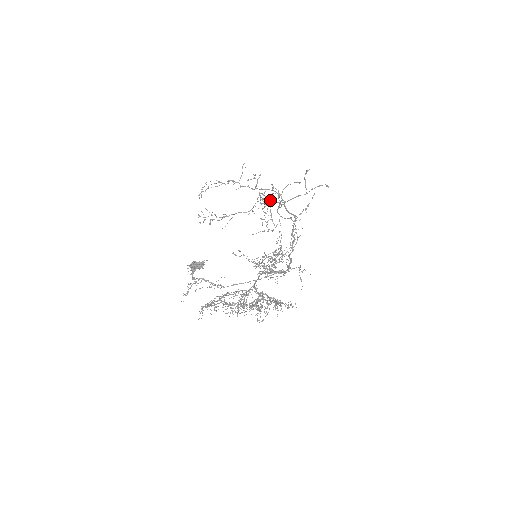
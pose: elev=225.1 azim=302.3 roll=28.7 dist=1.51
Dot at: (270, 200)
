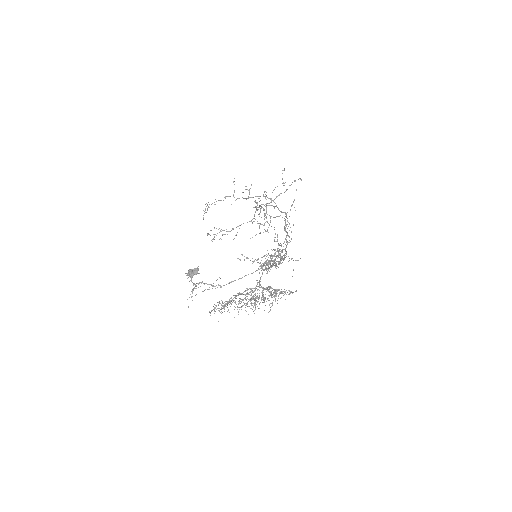
Dot at: occluded
